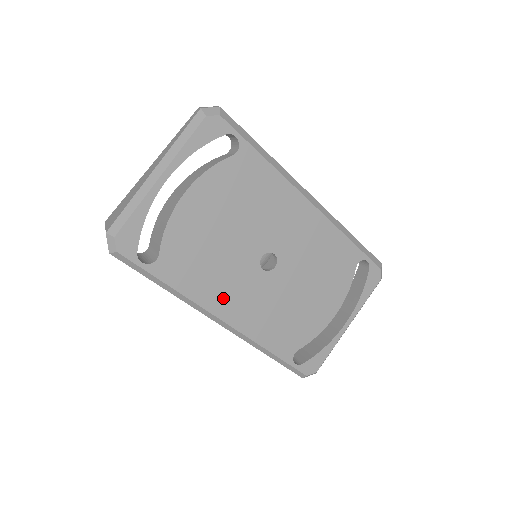
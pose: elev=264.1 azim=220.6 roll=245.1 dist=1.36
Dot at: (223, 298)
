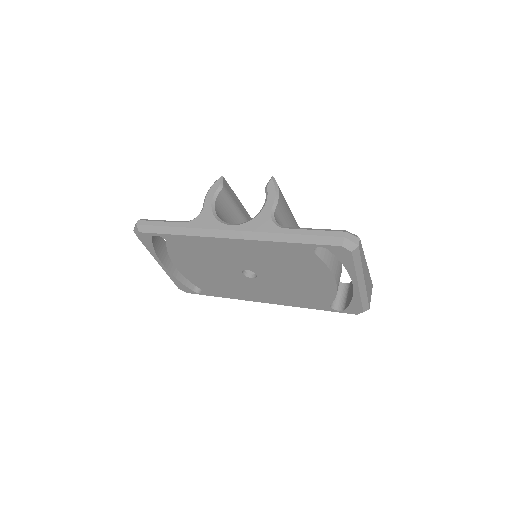
Dot at: (249, 295)
